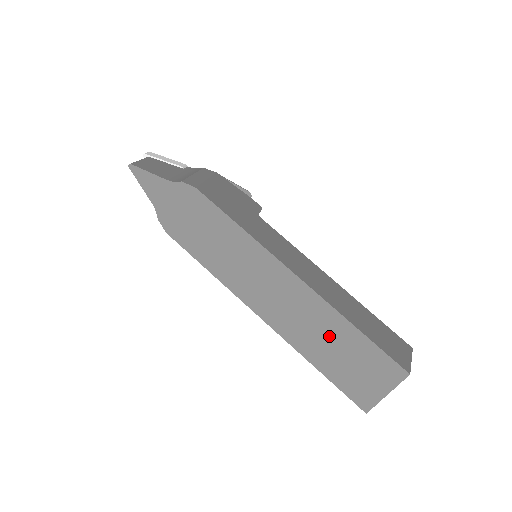
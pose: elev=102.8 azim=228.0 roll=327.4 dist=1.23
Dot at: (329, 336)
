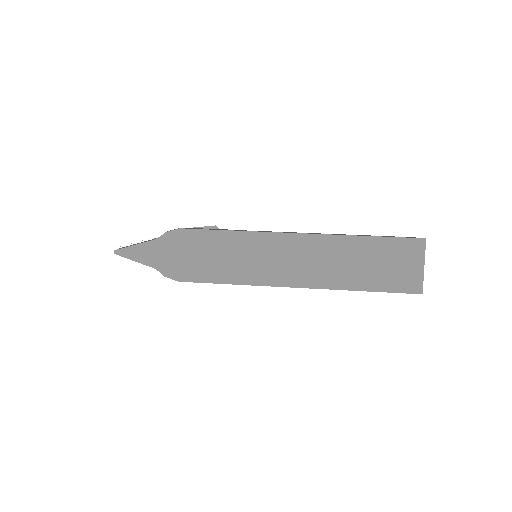
Dot at: (353, 258)
